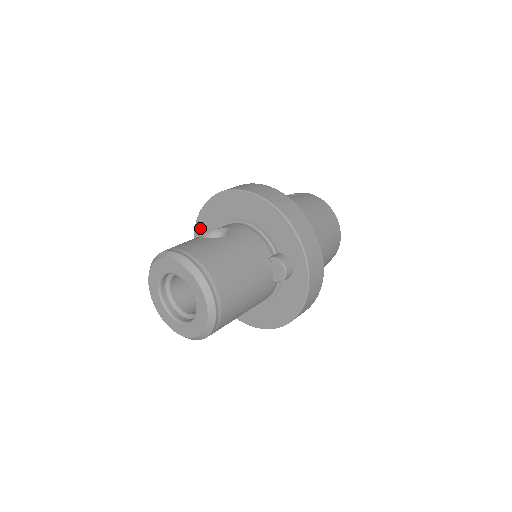
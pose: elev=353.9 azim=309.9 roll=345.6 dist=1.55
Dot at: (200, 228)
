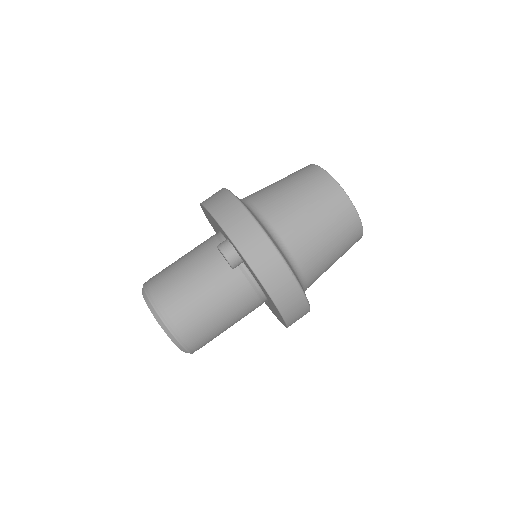
Dot at: occluded
